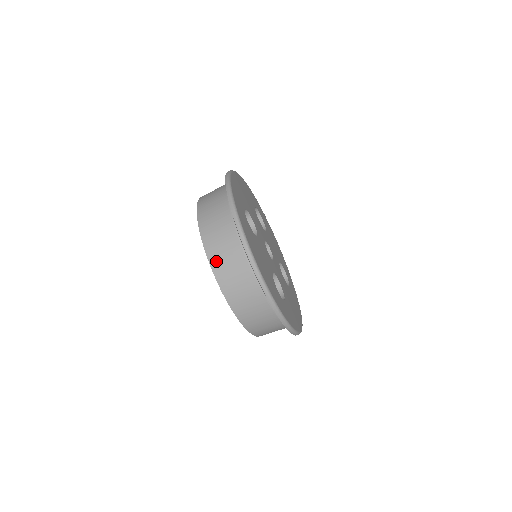
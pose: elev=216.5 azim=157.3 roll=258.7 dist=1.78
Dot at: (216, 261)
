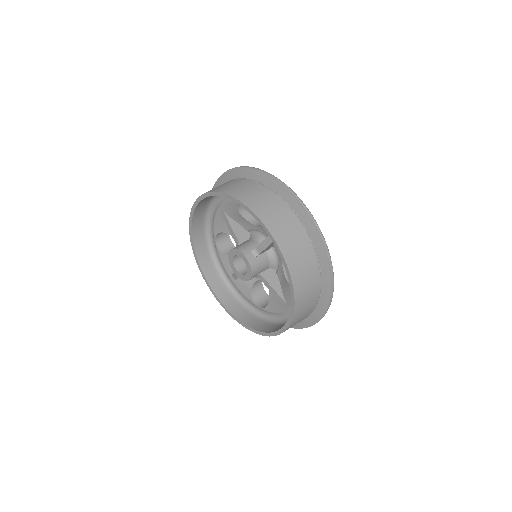
Dot at: (265, 215)
